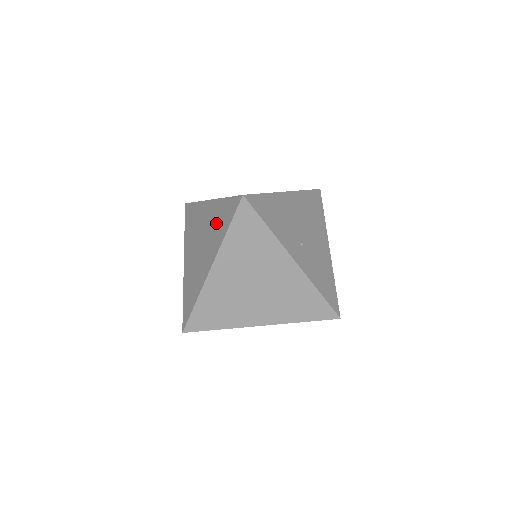
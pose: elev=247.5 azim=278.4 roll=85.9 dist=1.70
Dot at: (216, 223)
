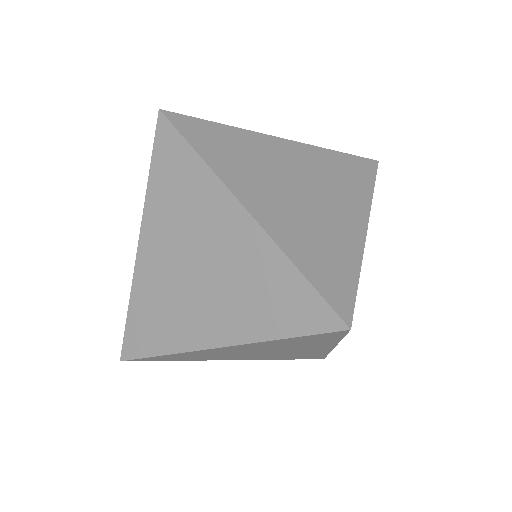
Dot at: (255, 287)
